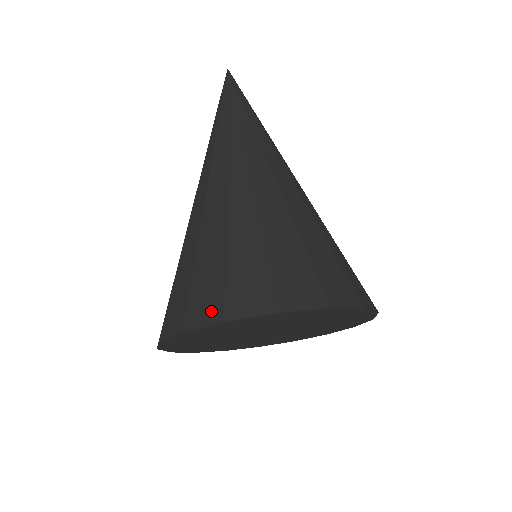
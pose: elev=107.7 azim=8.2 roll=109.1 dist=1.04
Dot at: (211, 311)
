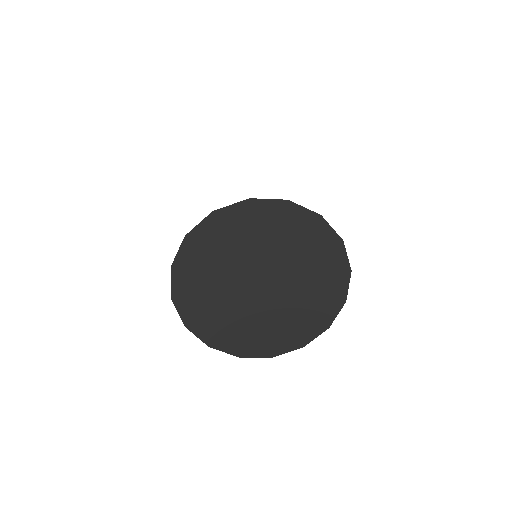
Dot at: occluded
